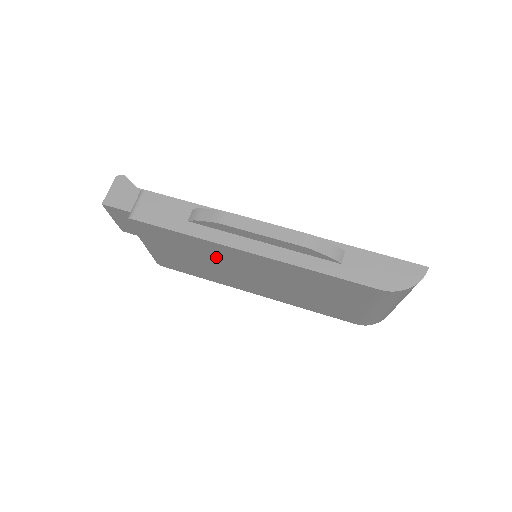
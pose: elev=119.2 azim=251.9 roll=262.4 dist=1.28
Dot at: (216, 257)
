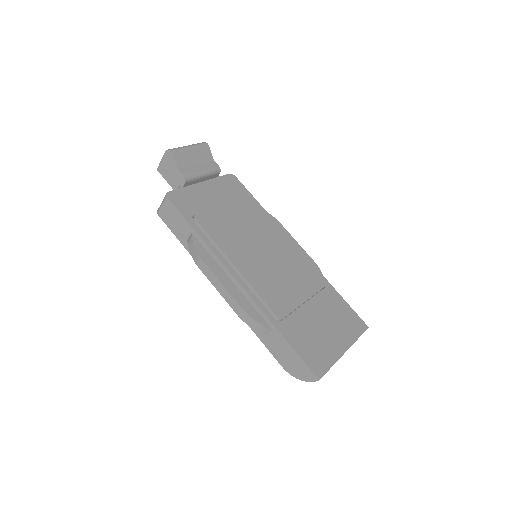
Dot at: occluded
